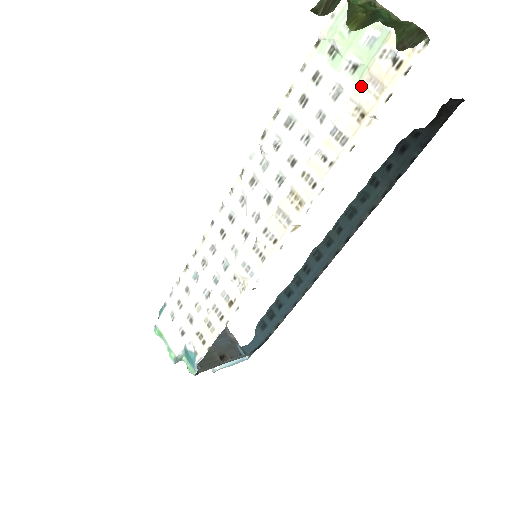
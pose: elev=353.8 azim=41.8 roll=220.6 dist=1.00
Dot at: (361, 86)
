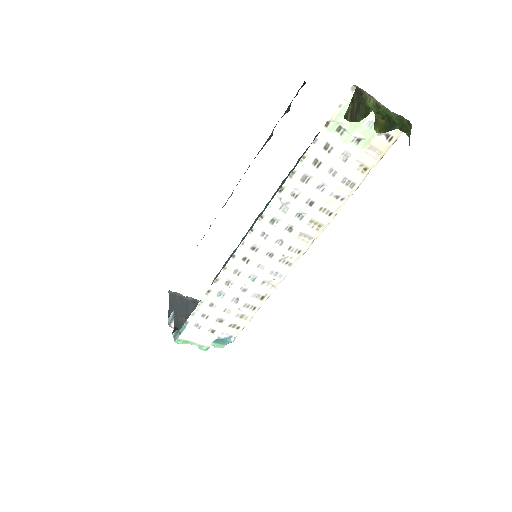
Dot at: (364, 152)
